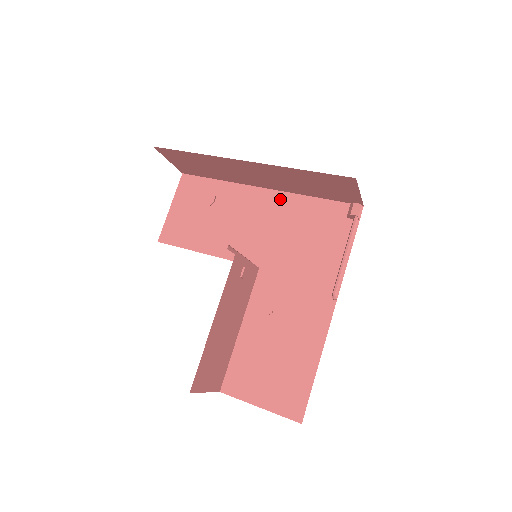
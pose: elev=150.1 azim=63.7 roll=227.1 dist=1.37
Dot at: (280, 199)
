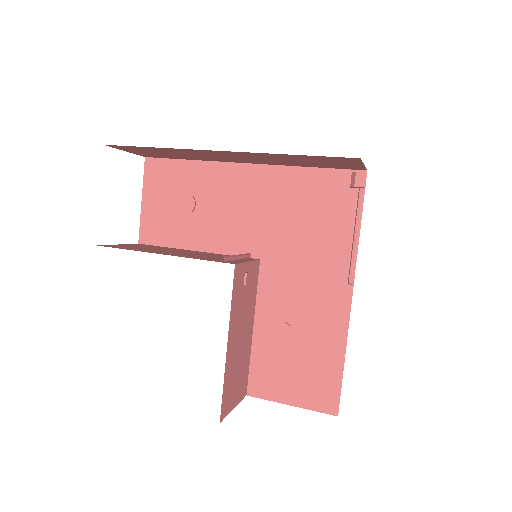
Dot at: (267, 175)
